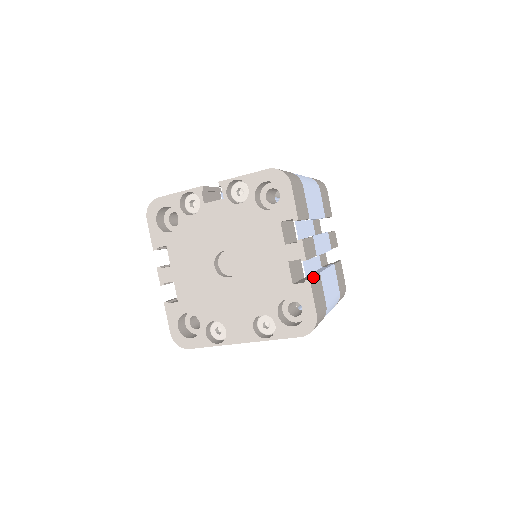
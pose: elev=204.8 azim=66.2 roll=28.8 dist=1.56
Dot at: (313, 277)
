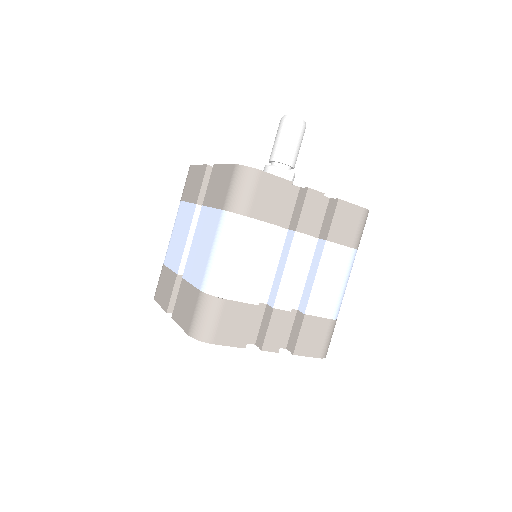
Dot at: (296, 341)
